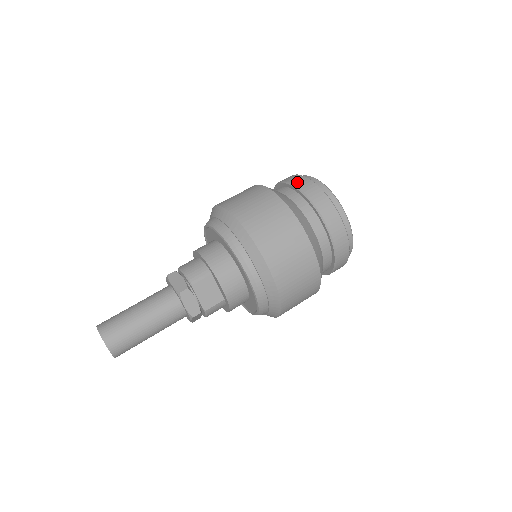
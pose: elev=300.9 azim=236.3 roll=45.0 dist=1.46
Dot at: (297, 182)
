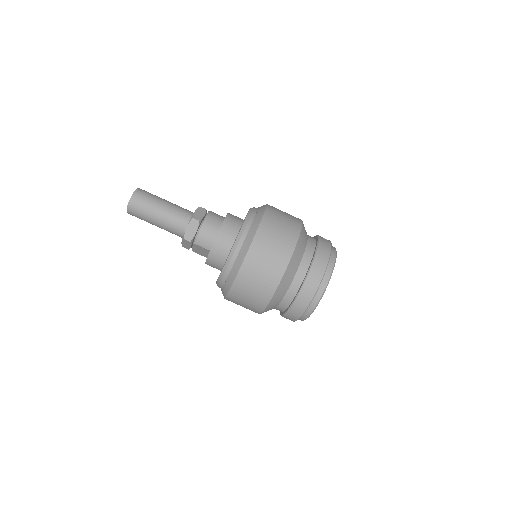
Dot at: (311, 280)
